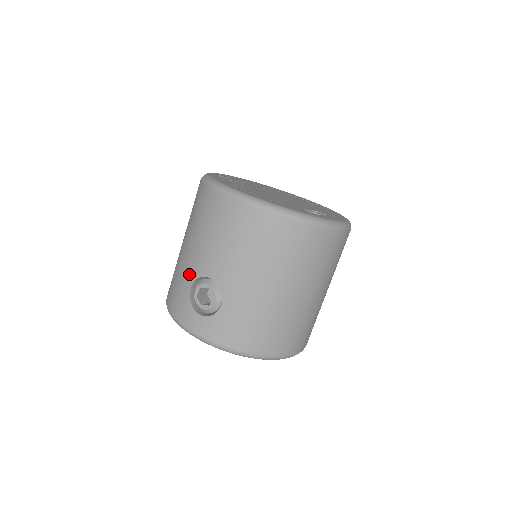
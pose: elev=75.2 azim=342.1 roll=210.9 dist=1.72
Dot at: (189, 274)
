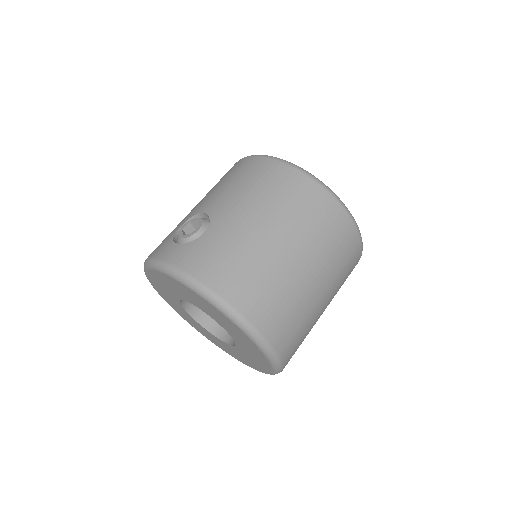
Dot at: (185, 219)
